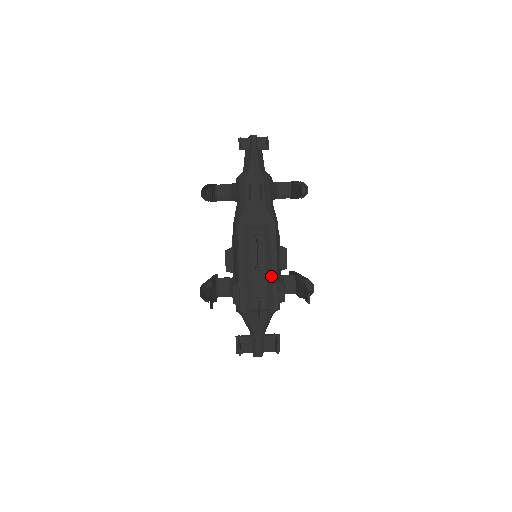
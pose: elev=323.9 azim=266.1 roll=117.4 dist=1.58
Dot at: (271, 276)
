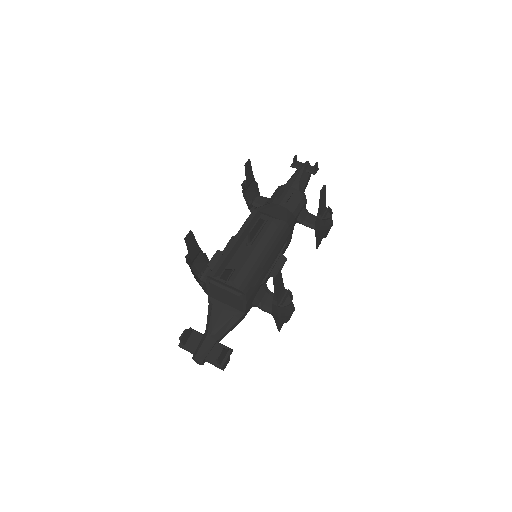
Dot at: (256, 259)
